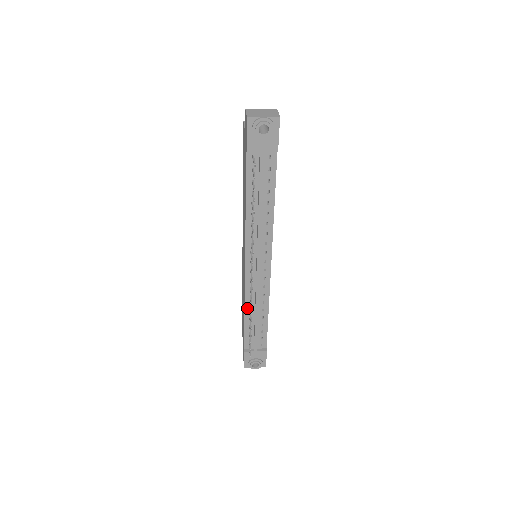
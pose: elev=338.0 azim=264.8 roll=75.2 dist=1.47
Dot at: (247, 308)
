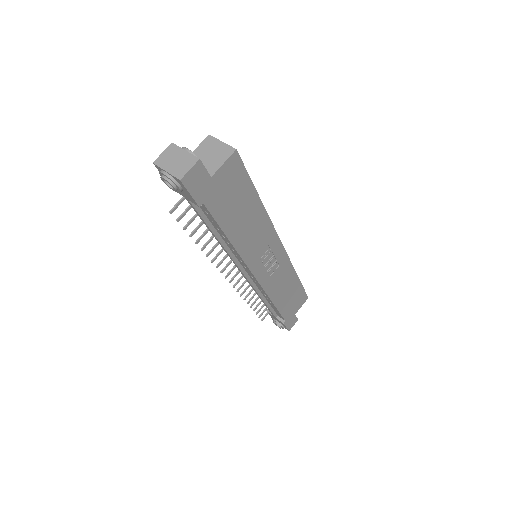
Dot at: occluded
